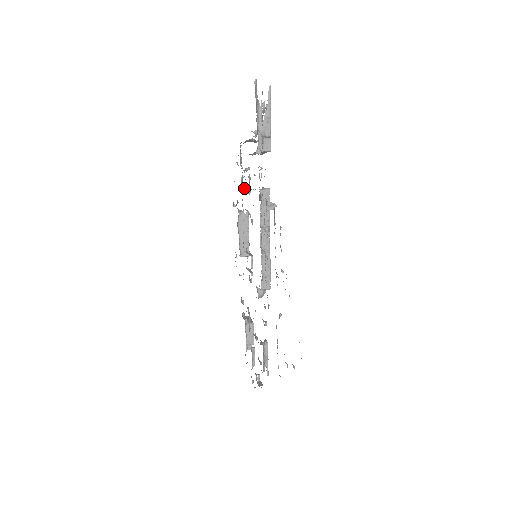
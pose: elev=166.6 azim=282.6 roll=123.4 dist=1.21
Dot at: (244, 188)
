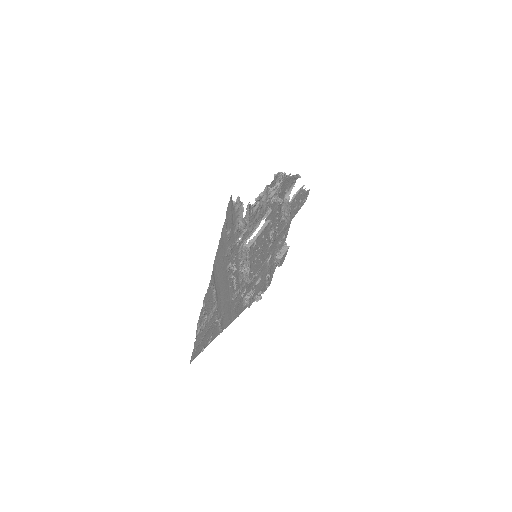
Dot at: (278, 199)
